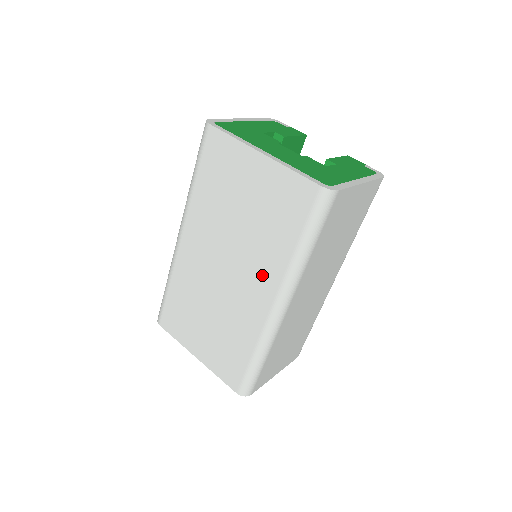
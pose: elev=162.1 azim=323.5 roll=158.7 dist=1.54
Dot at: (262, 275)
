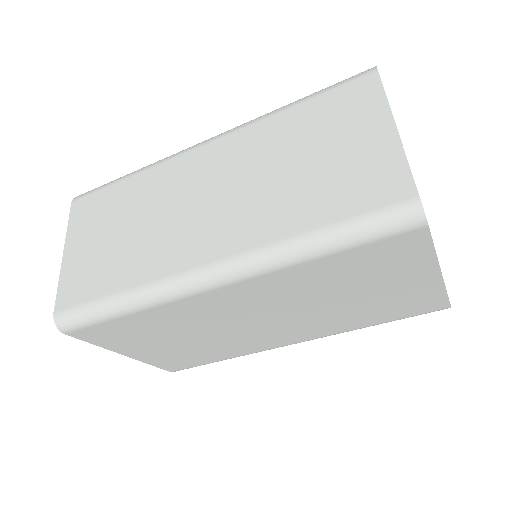
Dot at: (309, 331)
